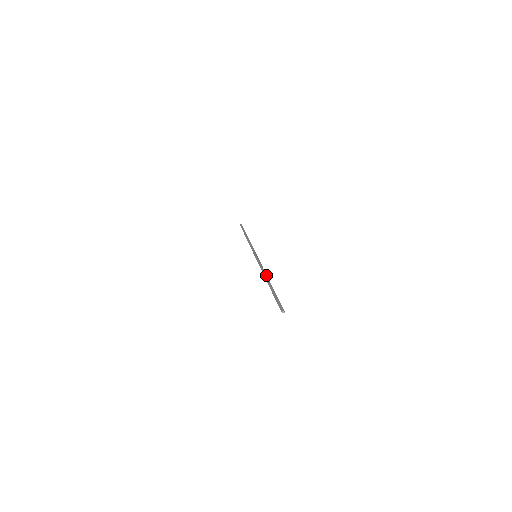
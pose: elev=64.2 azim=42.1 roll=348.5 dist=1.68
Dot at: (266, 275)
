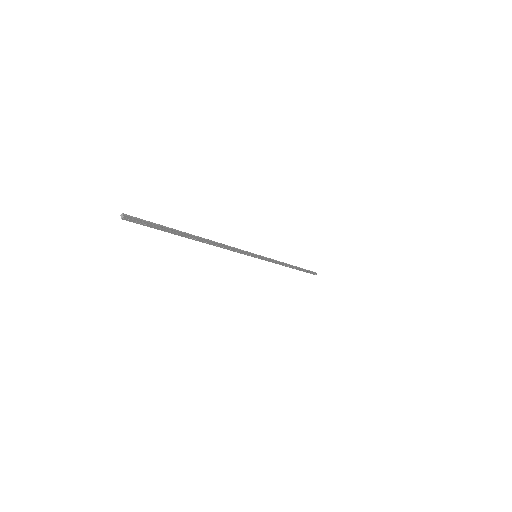
Dot at: (214, 242)
